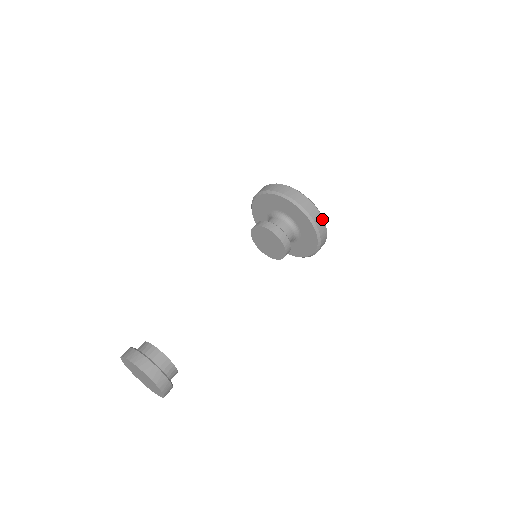
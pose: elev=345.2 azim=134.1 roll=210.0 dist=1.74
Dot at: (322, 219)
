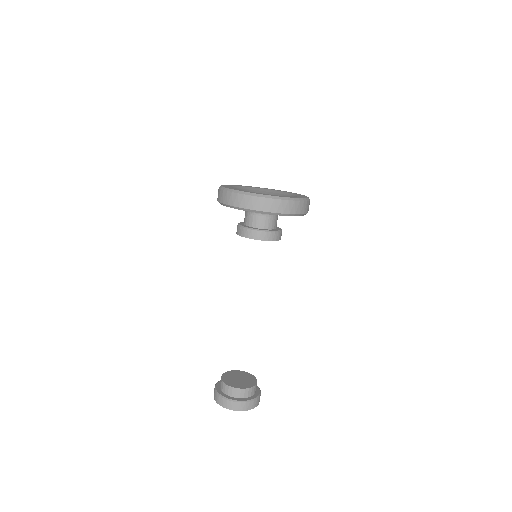
Dot at: (309, 202)
